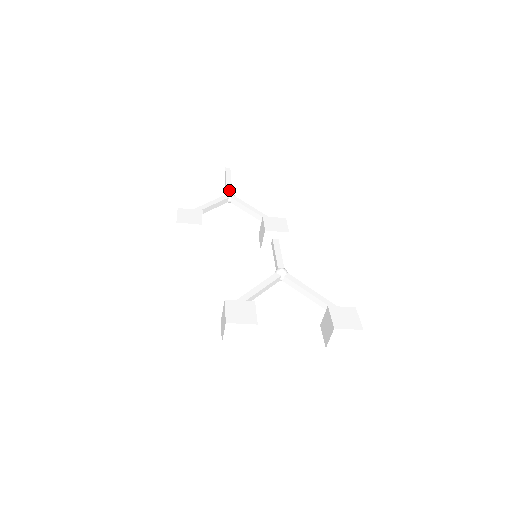
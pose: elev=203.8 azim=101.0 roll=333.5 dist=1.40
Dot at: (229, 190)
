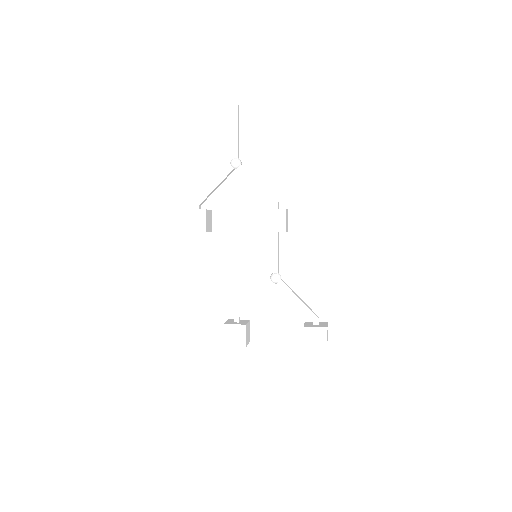
Dot at: (235, 154)
